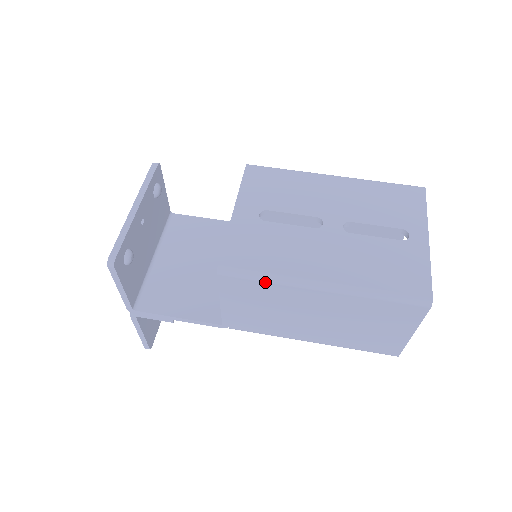
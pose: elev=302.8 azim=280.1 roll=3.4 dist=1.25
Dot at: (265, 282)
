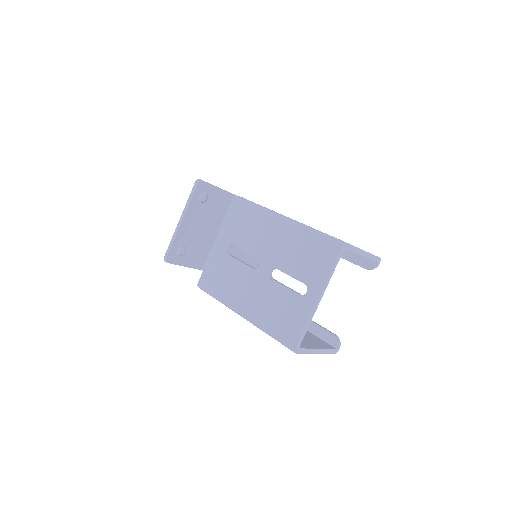
Dot at: occluded
